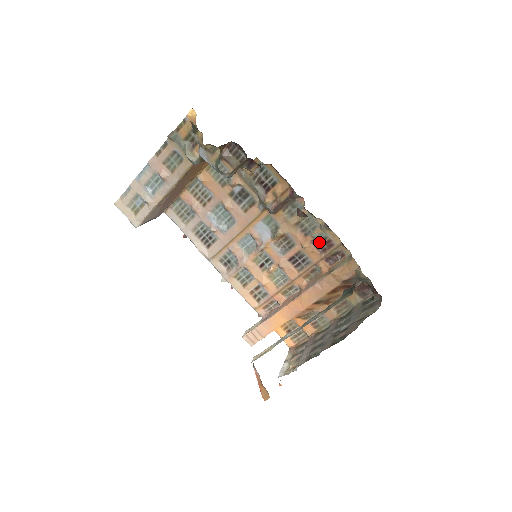
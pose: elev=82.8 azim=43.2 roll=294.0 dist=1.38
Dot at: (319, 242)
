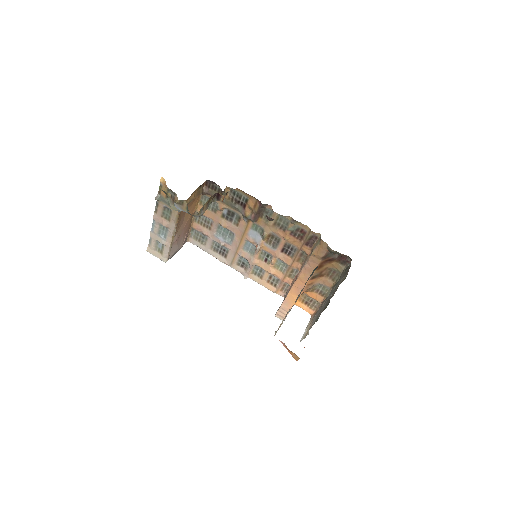
Dot at: (295, 233)
